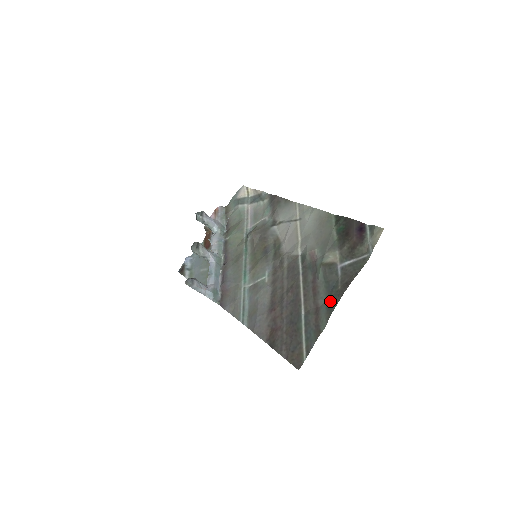
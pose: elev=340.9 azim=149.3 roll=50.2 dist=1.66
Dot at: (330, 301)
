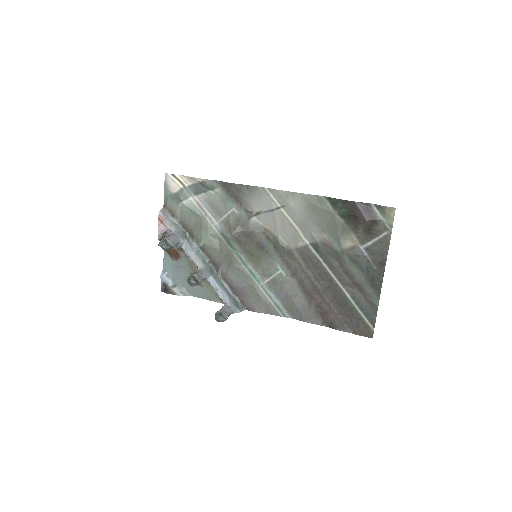
Dot at: (372, 281)
